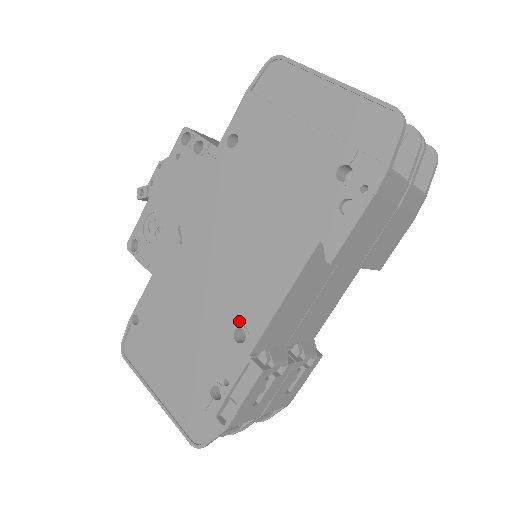
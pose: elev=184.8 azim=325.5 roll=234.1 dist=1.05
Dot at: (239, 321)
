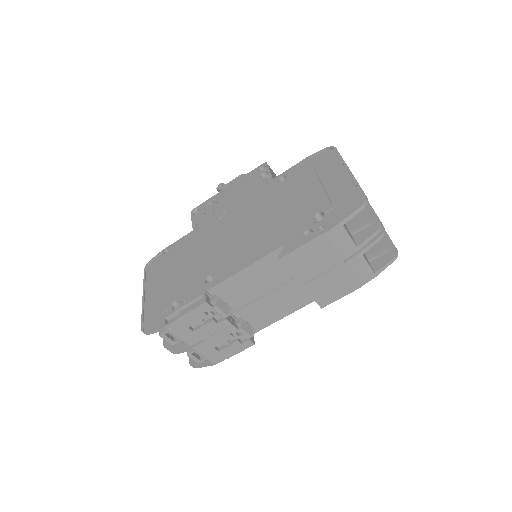
Dot at: (215, 271)
